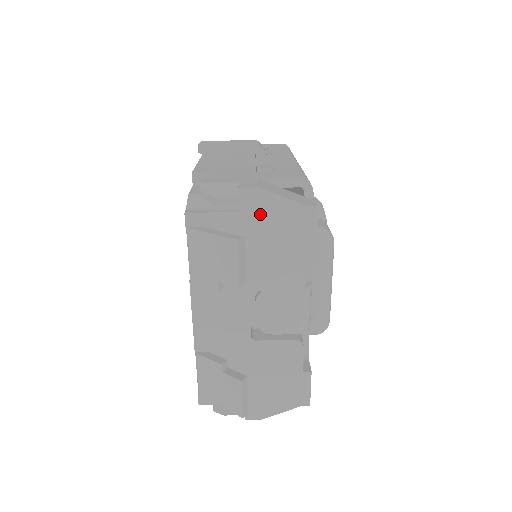
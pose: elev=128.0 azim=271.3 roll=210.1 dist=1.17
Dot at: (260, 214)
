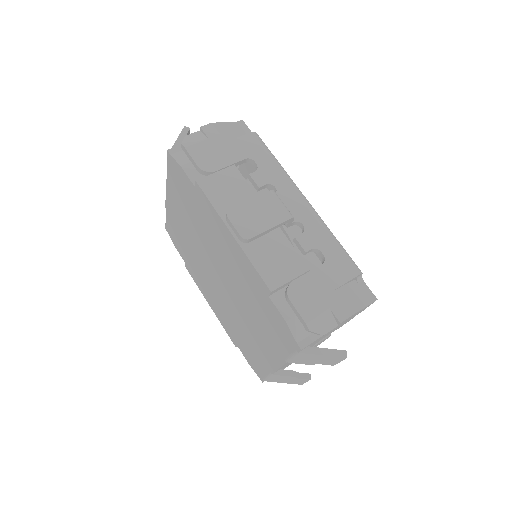
Dot at: occluded
